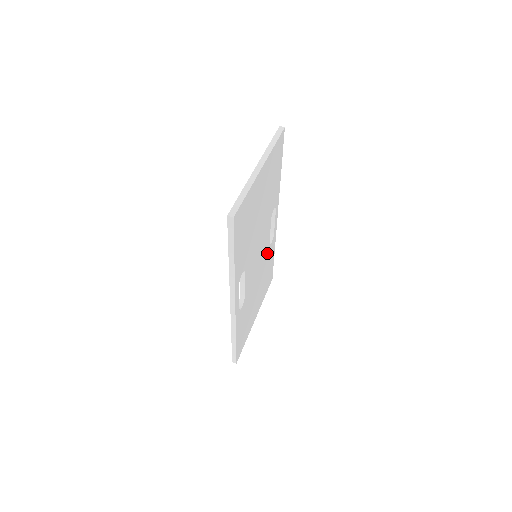
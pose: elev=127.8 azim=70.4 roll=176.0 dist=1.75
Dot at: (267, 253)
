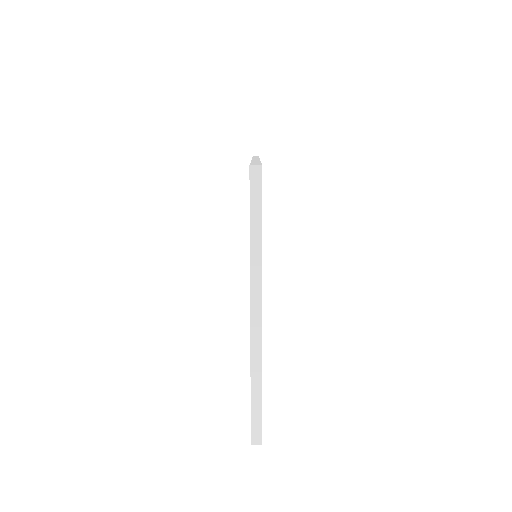
Dot at: occluded
